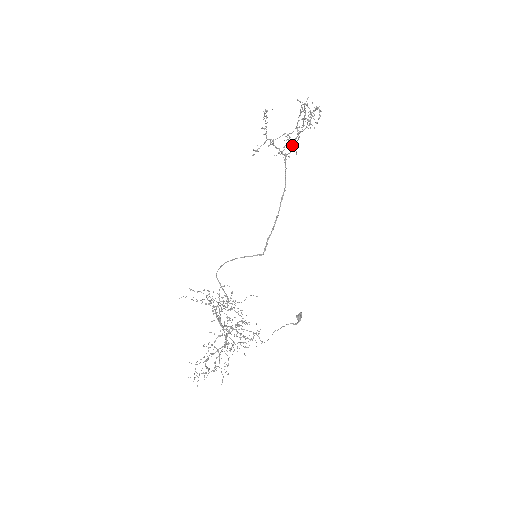
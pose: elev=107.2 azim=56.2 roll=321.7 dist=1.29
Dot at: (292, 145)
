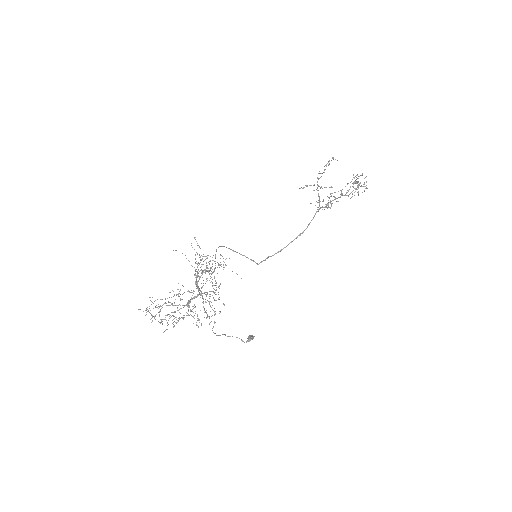
Dot at: occluded
